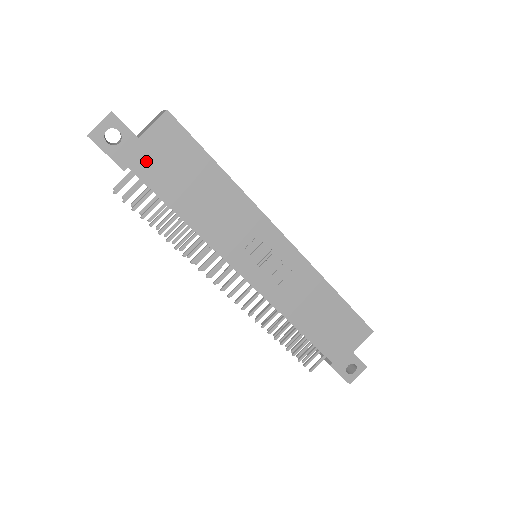
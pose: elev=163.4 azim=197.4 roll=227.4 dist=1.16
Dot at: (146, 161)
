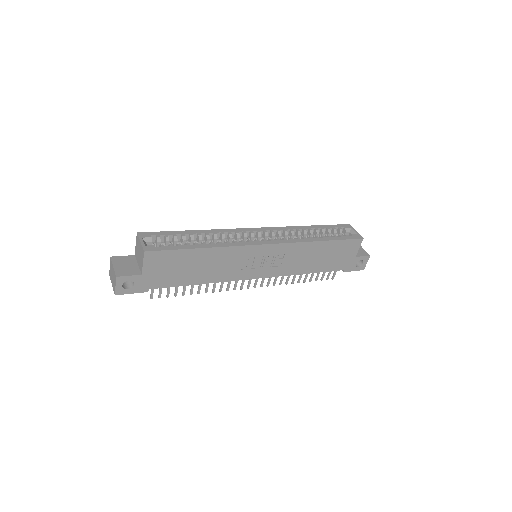
Dot at: (155, 279)
